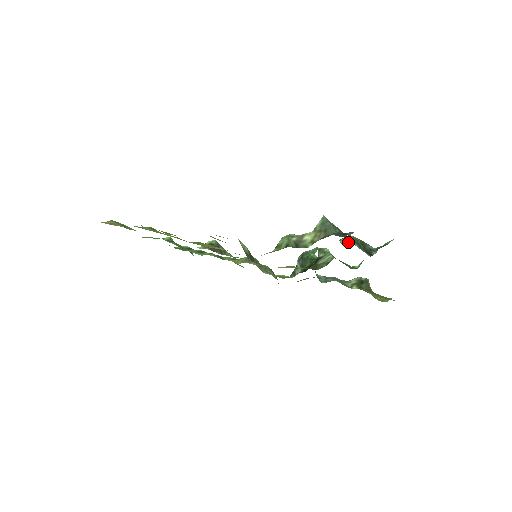
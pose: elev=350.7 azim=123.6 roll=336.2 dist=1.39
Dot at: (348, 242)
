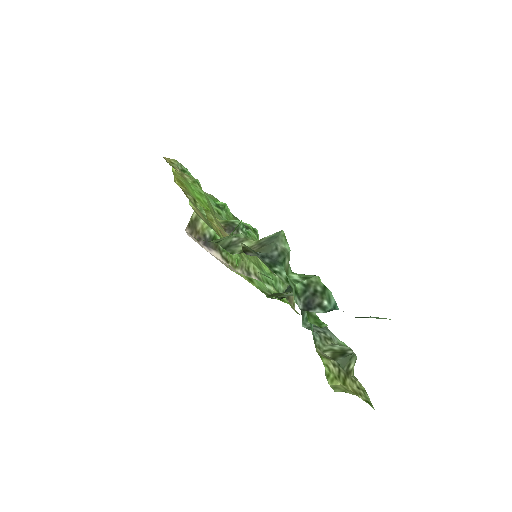
Dot at: (297, 279)
